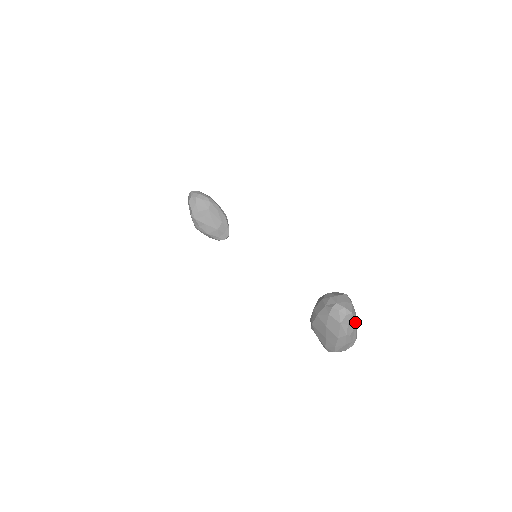
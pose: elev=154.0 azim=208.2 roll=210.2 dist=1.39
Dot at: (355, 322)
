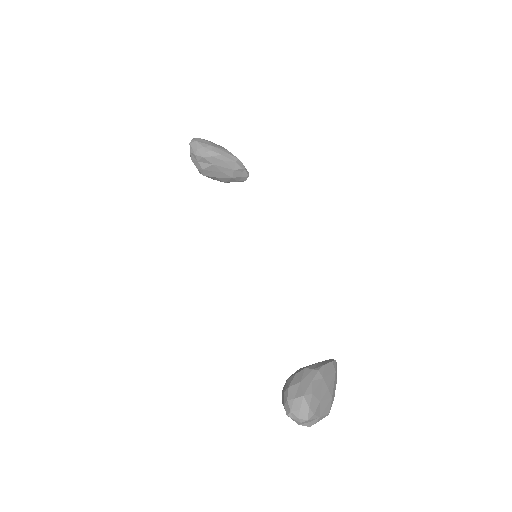
Dot at: (320, 411)
